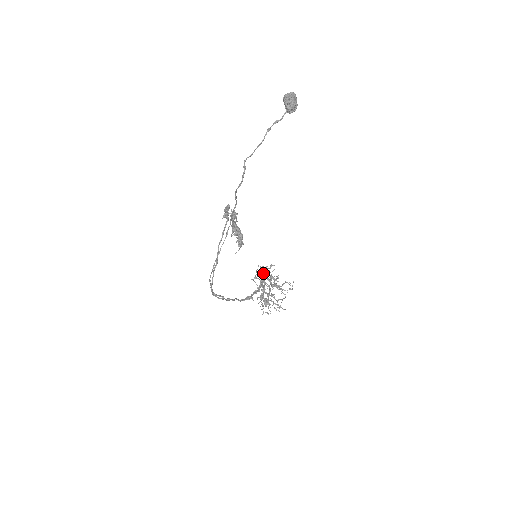
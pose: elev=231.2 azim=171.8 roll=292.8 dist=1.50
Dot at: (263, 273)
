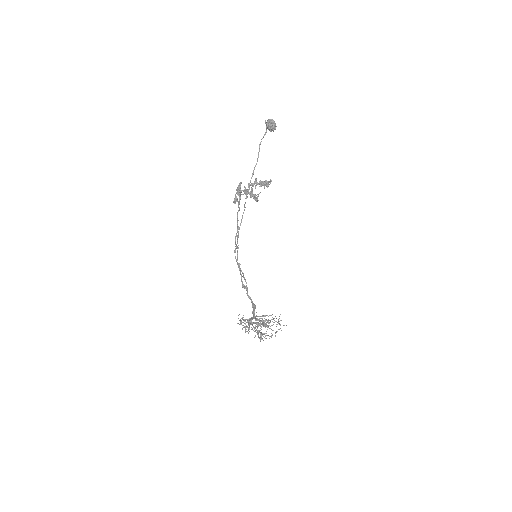
Dot at: (245, 323)
